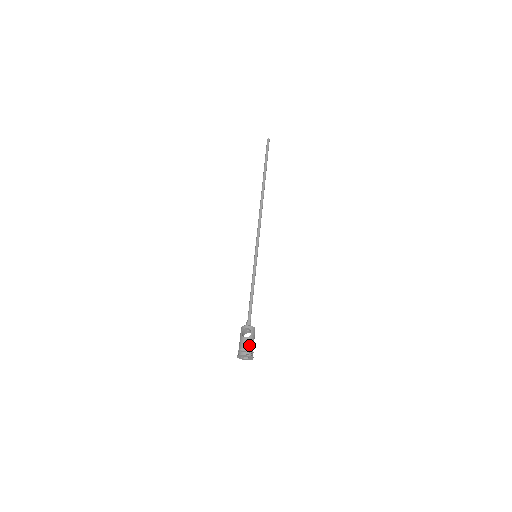
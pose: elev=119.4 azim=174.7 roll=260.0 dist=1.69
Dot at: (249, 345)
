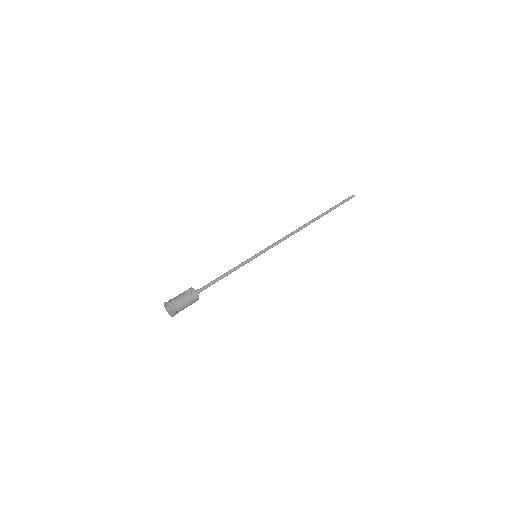
Dot at: (180, 301)
